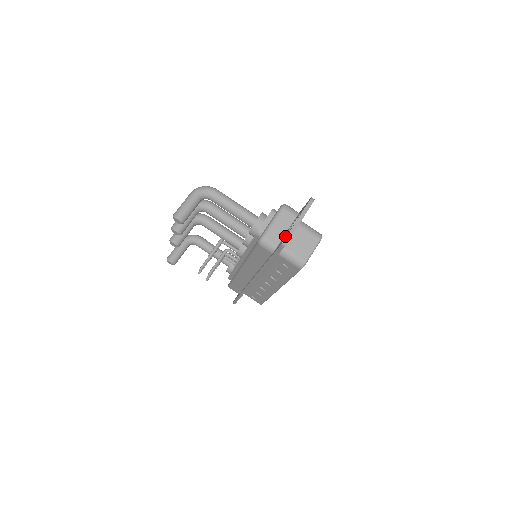
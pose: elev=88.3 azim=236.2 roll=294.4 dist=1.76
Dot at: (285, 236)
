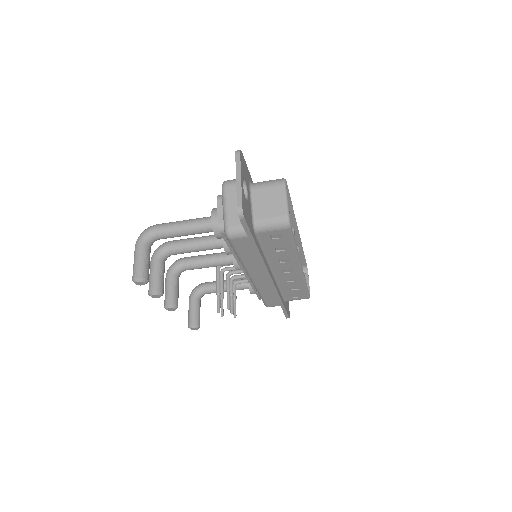
Dot at: occluded
